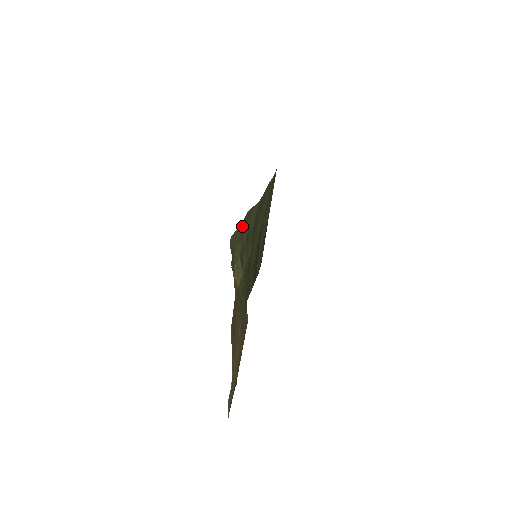
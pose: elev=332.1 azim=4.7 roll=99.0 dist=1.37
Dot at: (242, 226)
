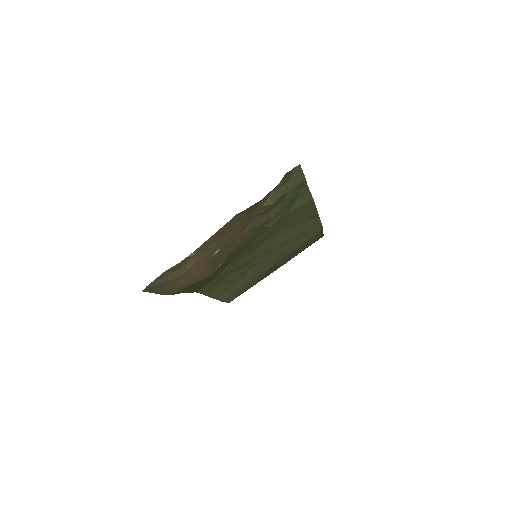
Dot at: (303, 181)
